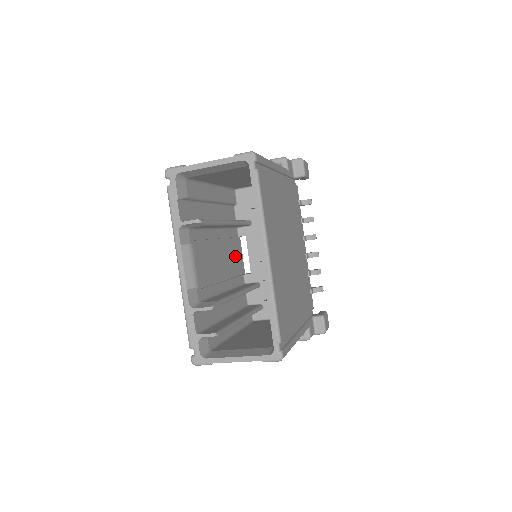
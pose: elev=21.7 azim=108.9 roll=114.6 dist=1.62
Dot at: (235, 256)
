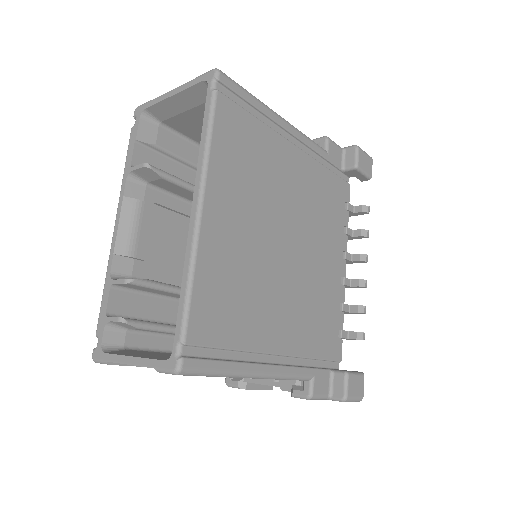
Dot at: occluded
